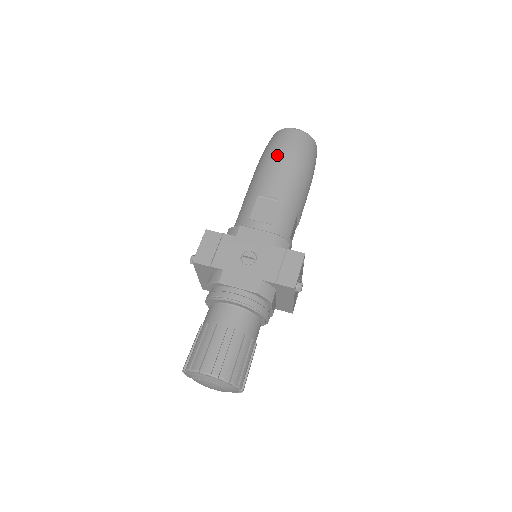
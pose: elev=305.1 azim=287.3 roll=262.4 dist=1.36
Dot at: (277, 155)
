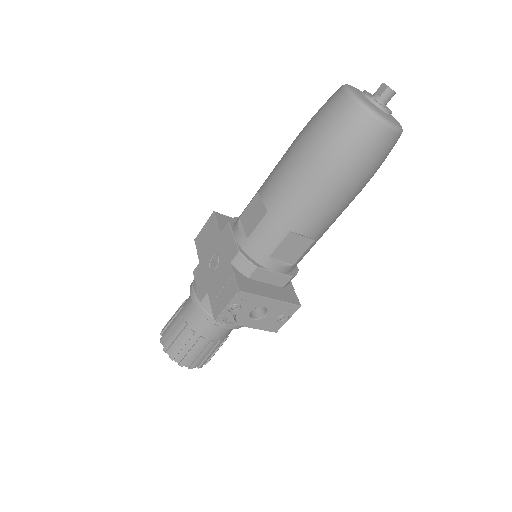
Dot at: (299, 138)
